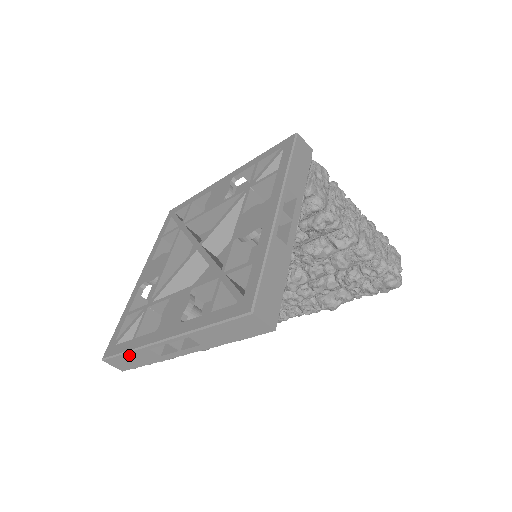
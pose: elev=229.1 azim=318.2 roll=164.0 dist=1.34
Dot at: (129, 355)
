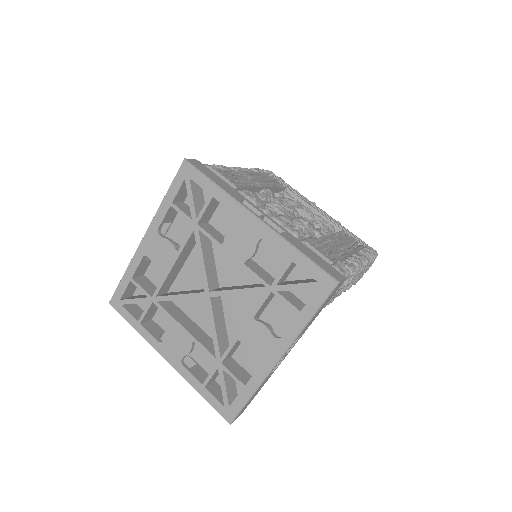
Dot at: occluded
